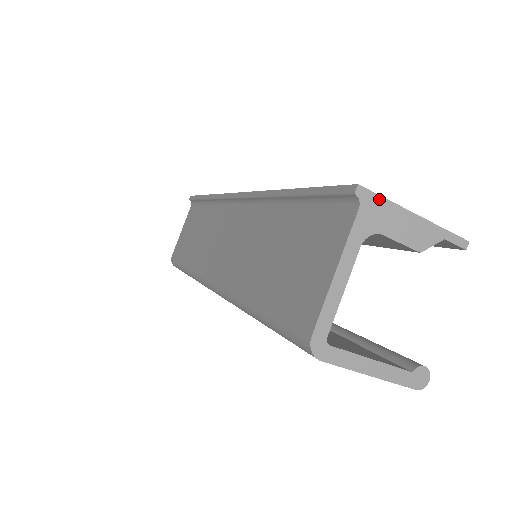
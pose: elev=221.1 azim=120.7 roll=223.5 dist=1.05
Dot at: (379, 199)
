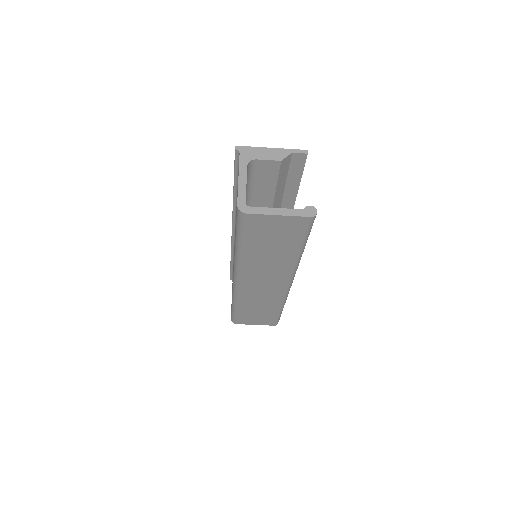
Dot at: (248, 148)
